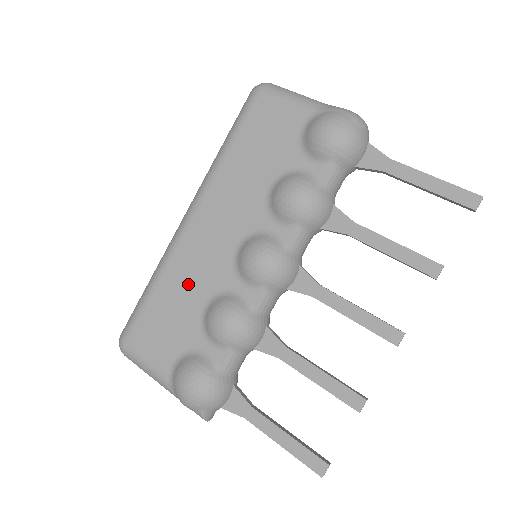
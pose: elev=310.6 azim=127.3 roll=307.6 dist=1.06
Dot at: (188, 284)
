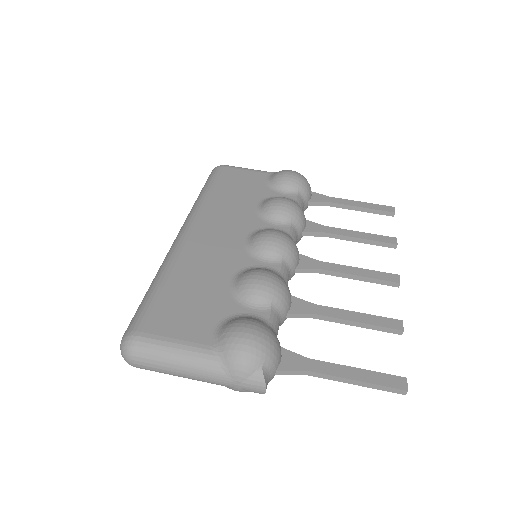
Dot at: (205, 271)
